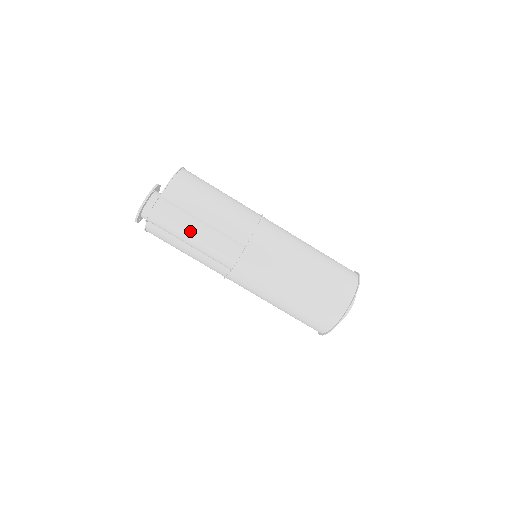
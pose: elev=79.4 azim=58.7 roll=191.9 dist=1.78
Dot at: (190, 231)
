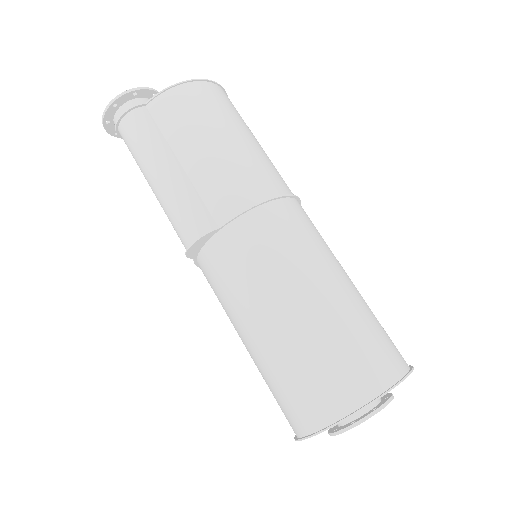
Dot at: (152, 170)
